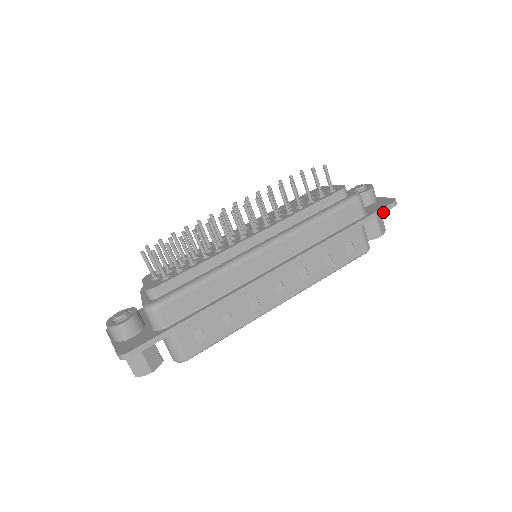
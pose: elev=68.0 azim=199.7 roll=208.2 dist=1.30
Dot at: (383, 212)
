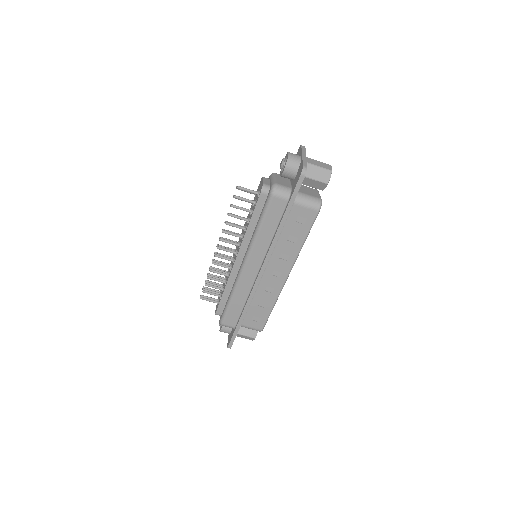
Dot at: (299, 188)
